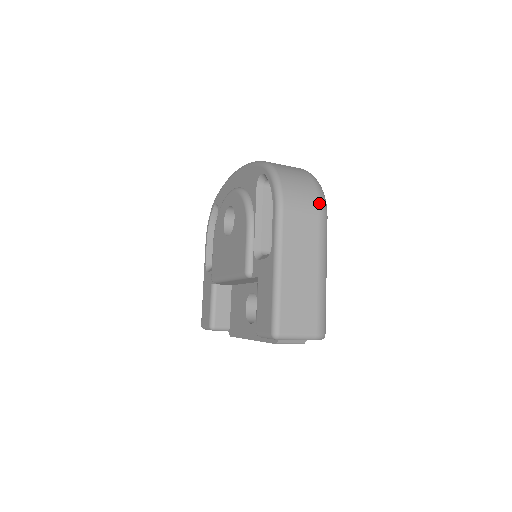
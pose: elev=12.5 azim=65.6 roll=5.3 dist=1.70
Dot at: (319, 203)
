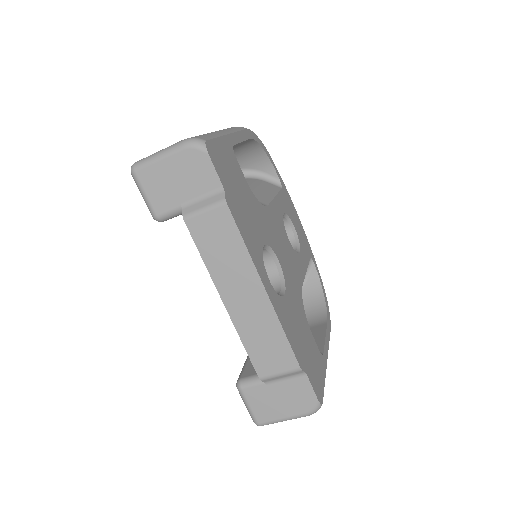
Dot at: occluded
